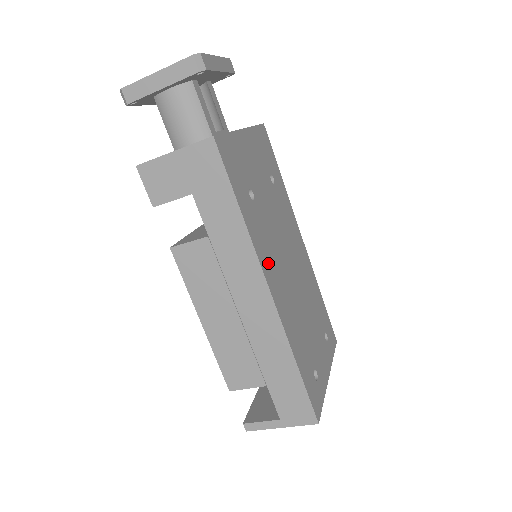
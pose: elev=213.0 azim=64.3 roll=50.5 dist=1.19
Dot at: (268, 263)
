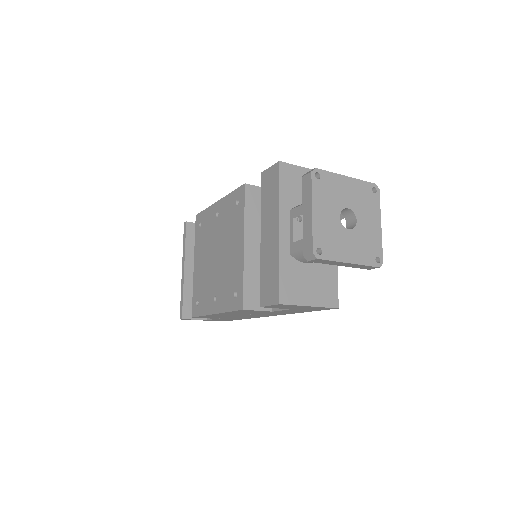
Dot at: occluded
